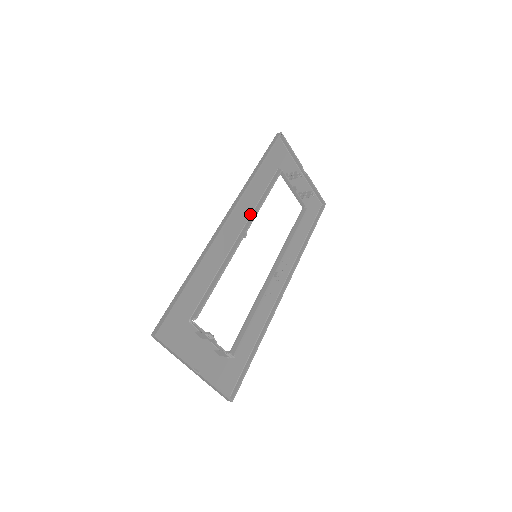
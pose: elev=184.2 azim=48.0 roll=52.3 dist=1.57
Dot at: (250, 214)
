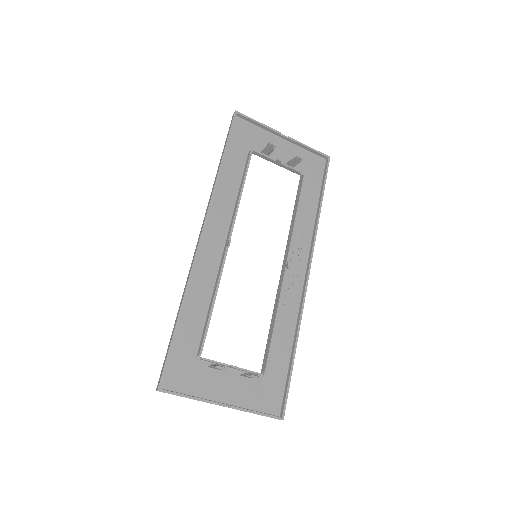
Dot at: (231, 216)
